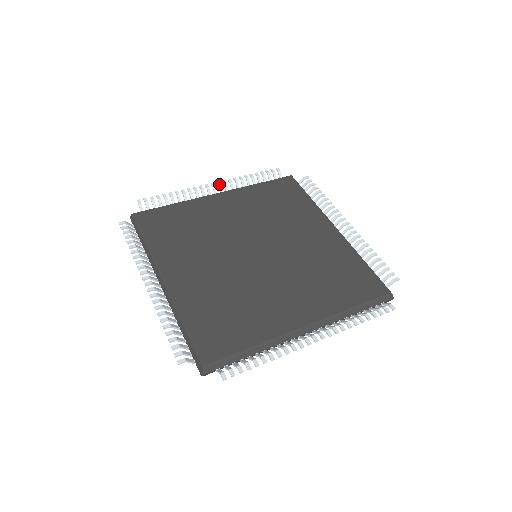
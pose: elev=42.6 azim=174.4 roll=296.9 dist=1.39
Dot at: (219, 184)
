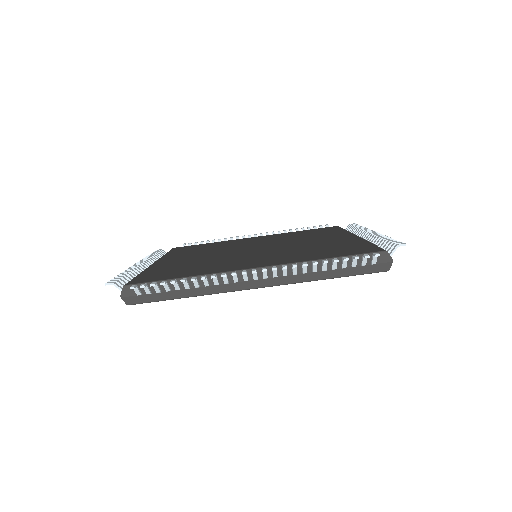
Dot at: (261, 233)
